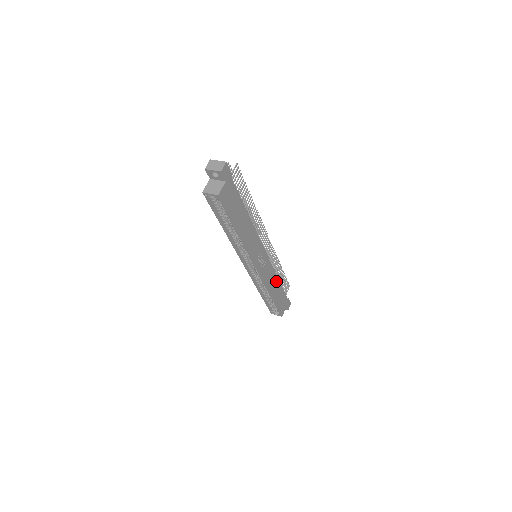
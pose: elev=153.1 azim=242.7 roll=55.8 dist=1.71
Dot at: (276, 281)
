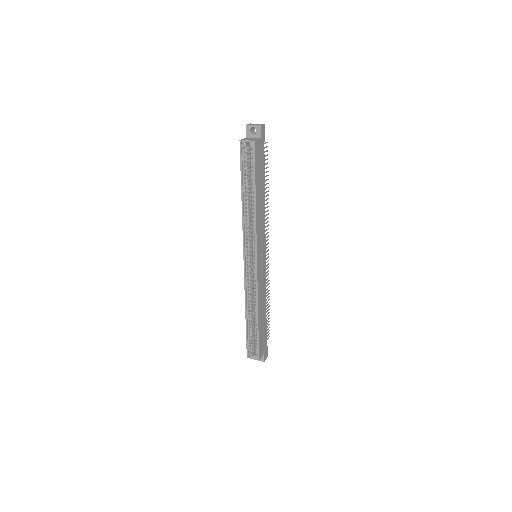
Dot at: (264, 305)
